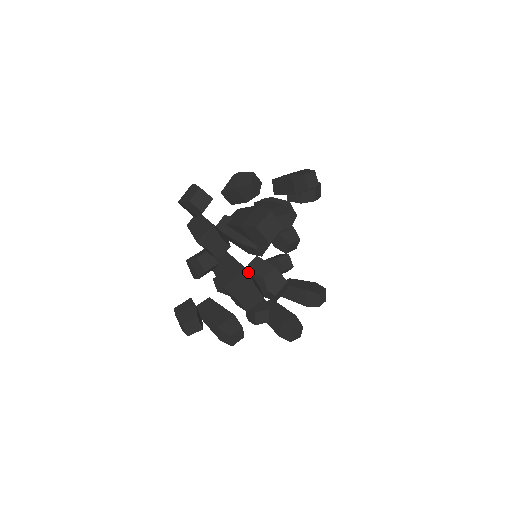
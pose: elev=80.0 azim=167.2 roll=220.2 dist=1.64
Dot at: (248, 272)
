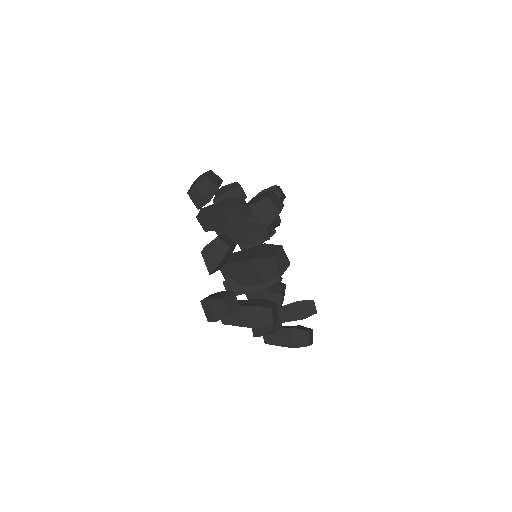
Dot at: (268, 244)
